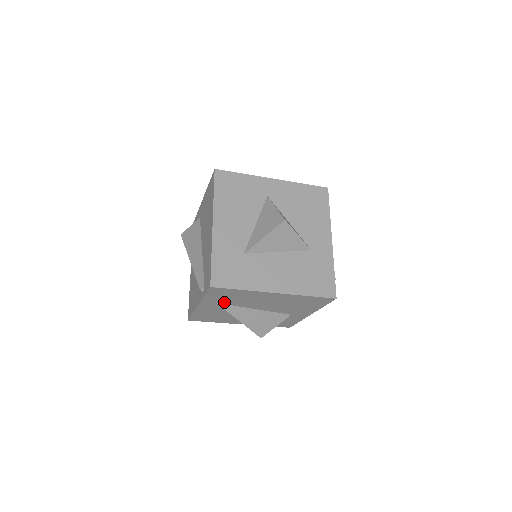
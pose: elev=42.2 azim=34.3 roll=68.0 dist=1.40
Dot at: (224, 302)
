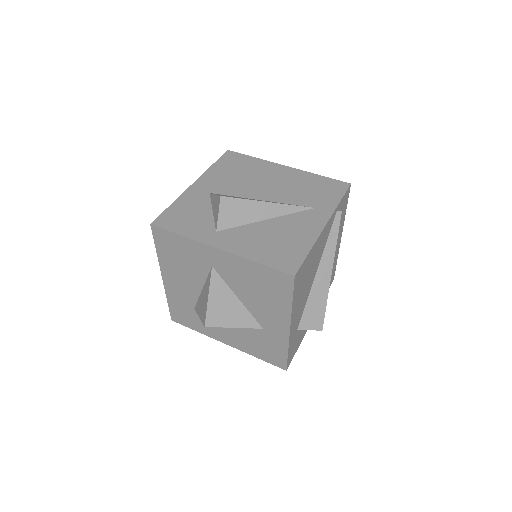
Dot at: occluded
